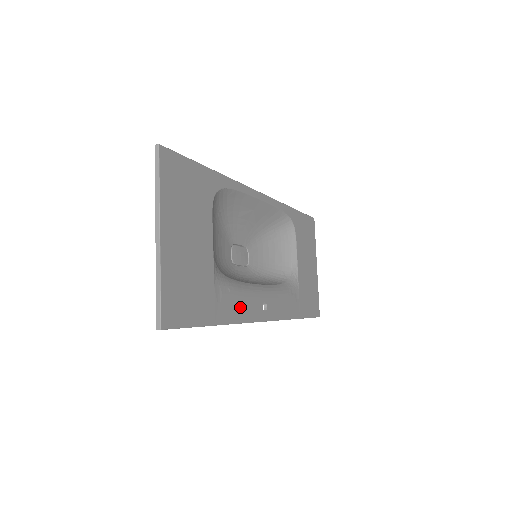
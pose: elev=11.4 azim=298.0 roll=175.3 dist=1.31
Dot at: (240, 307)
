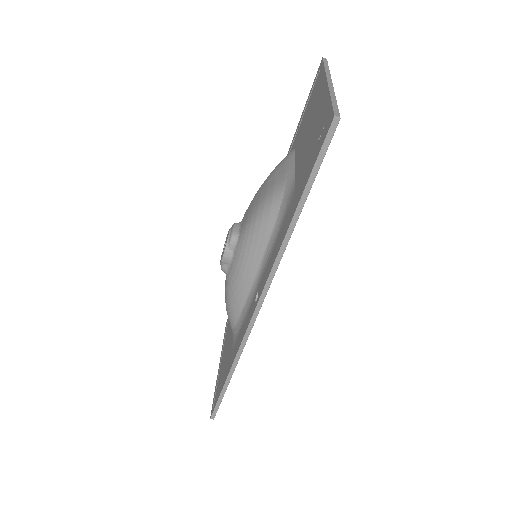
Dot at: occluded
